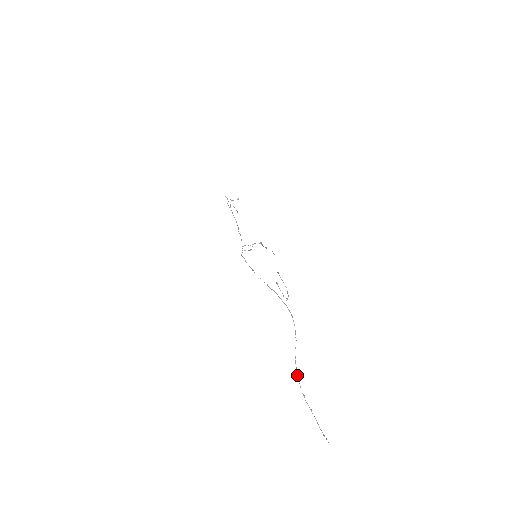
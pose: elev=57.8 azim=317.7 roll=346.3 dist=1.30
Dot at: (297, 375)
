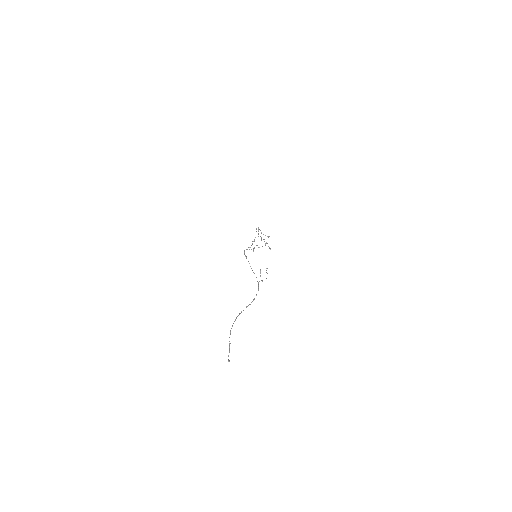
Dot at: (235, 320)
